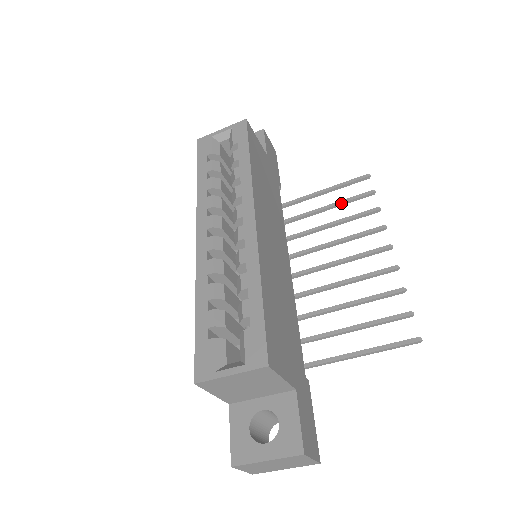
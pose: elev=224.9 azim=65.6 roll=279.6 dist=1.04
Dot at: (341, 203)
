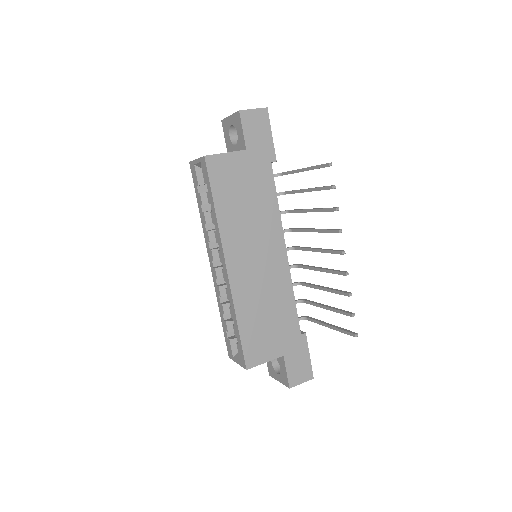
Dot at: occluded
